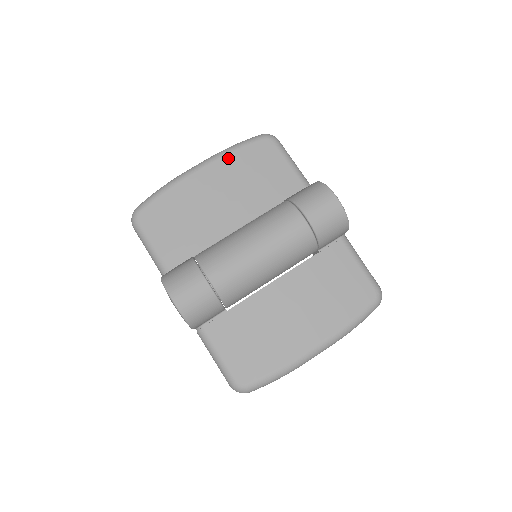
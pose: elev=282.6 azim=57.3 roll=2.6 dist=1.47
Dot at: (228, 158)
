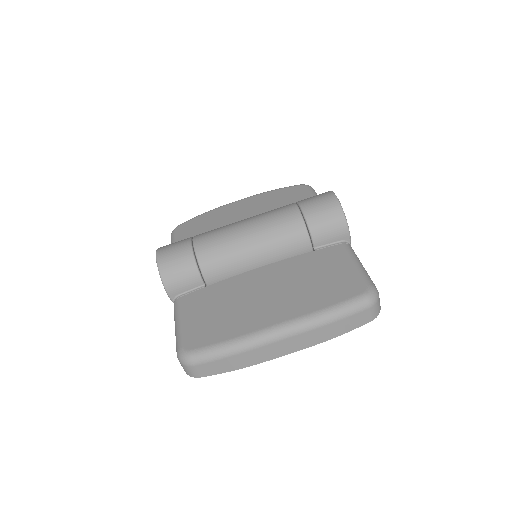
Dot at: (263, 195)
